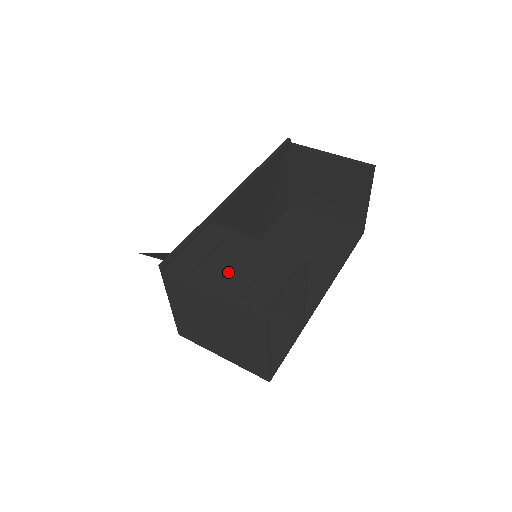
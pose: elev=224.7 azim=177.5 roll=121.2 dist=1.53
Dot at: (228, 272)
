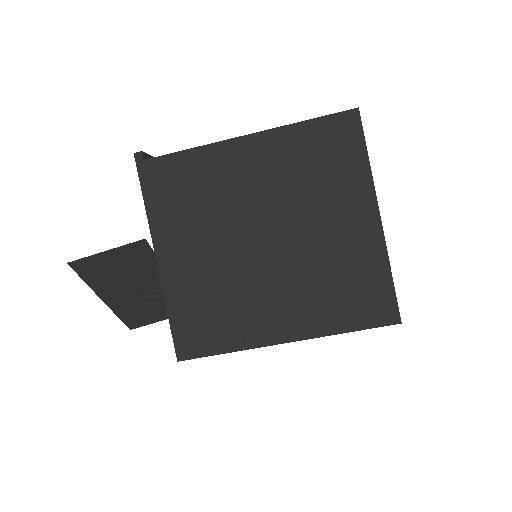
Dot at: occluded
